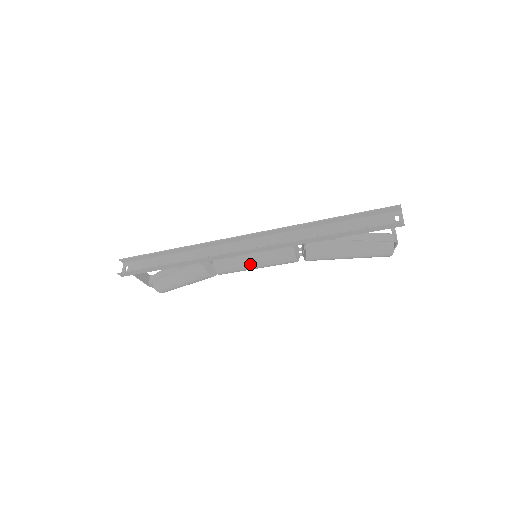
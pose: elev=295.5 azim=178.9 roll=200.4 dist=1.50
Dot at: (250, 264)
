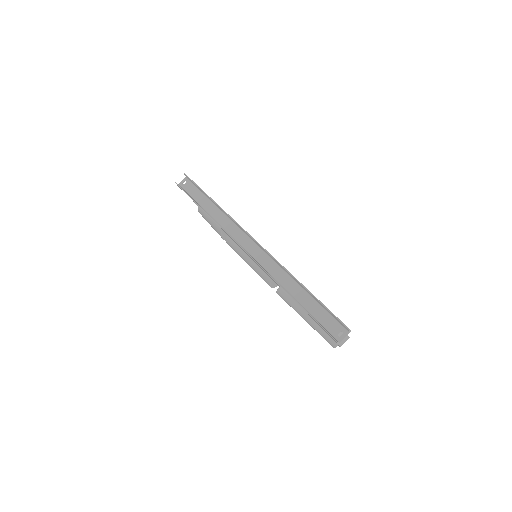
Dot at: (245, 258)
